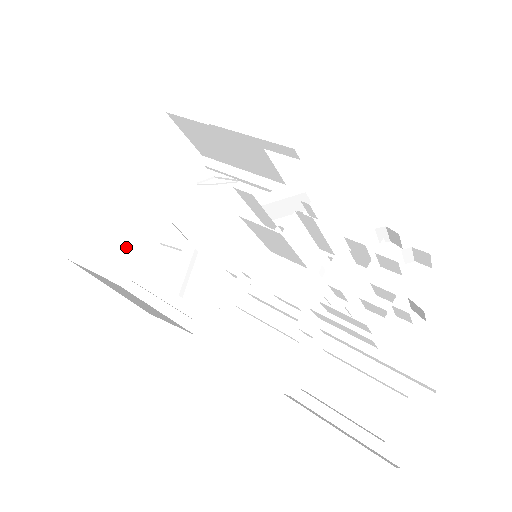
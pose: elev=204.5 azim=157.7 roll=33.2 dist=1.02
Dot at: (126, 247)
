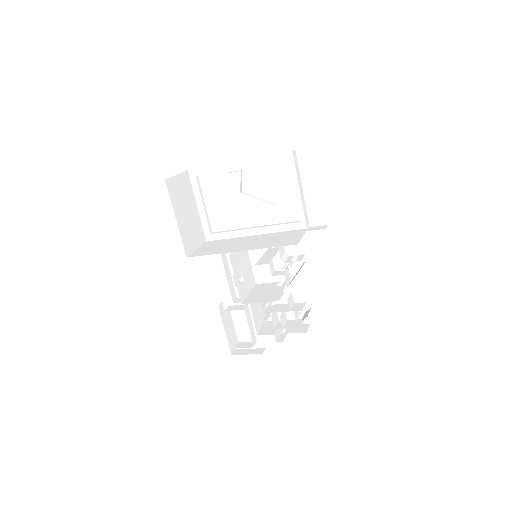
Dot at: occluded
